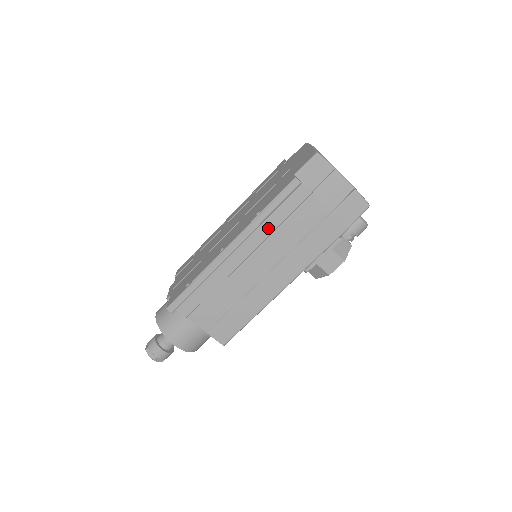
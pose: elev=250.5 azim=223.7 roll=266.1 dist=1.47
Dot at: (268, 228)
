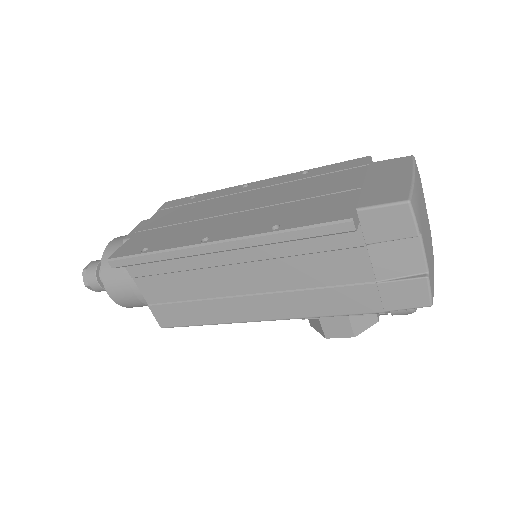
Dot at: (280, 249)
